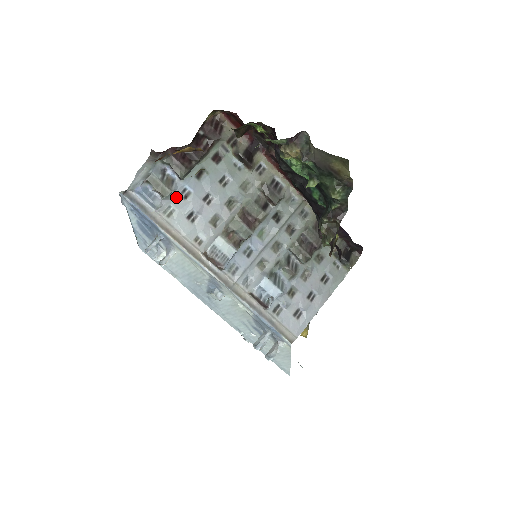
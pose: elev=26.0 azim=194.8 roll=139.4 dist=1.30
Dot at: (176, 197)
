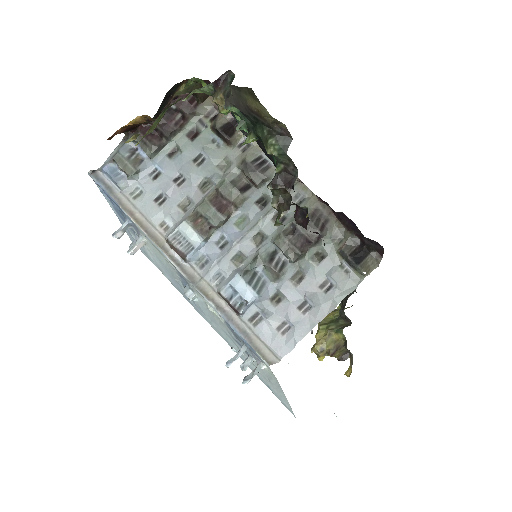
Dot at: (144, 177)
